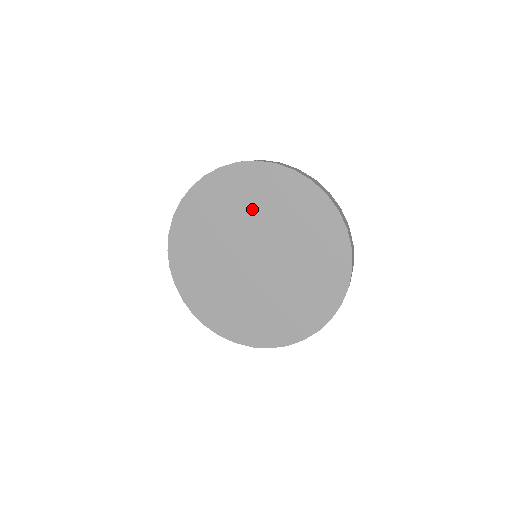
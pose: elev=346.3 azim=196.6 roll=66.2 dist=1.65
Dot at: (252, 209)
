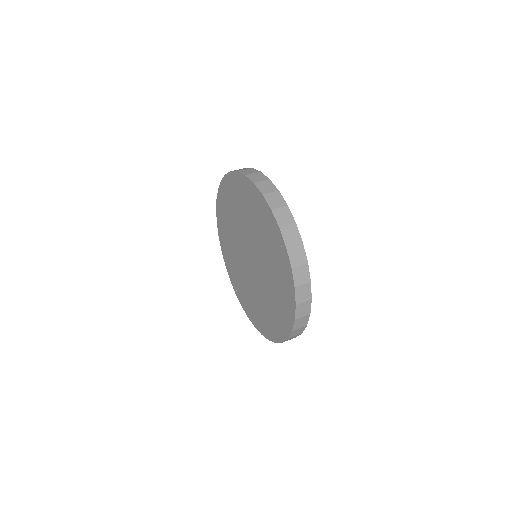
Dot at: (236, 216)
